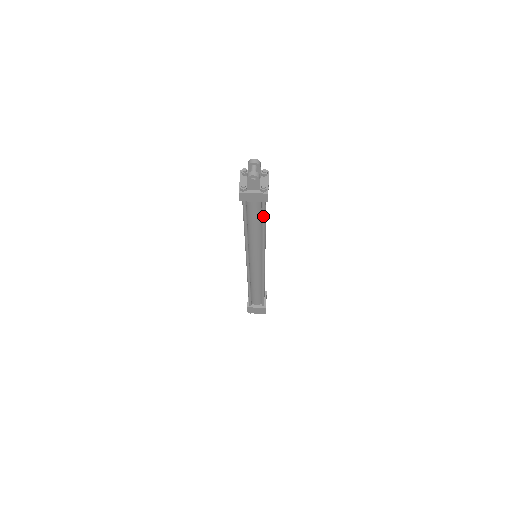
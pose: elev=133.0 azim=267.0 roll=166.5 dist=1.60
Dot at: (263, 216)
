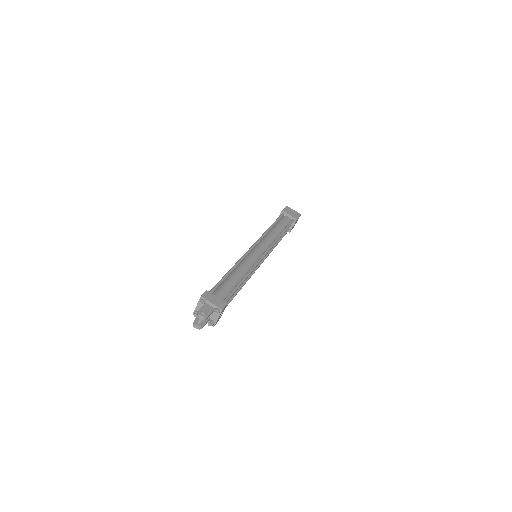
Dot at: (227, 304)
